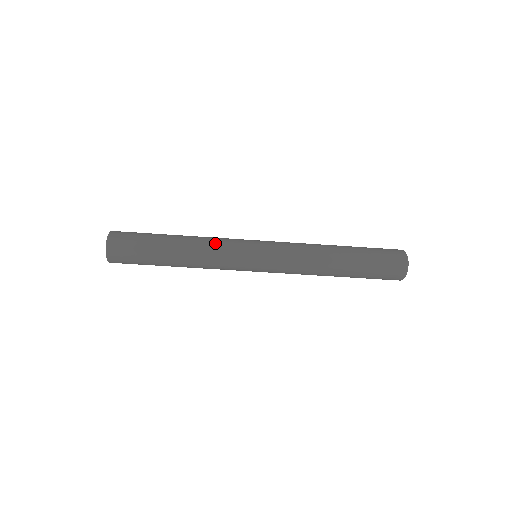
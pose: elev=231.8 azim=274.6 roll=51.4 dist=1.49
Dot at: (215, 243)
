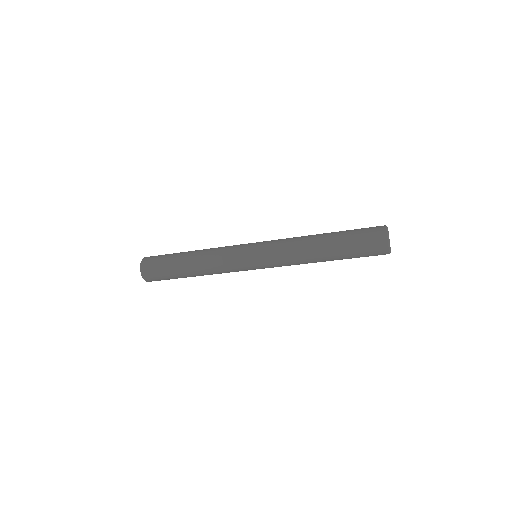
Dot at: (220, 269)
